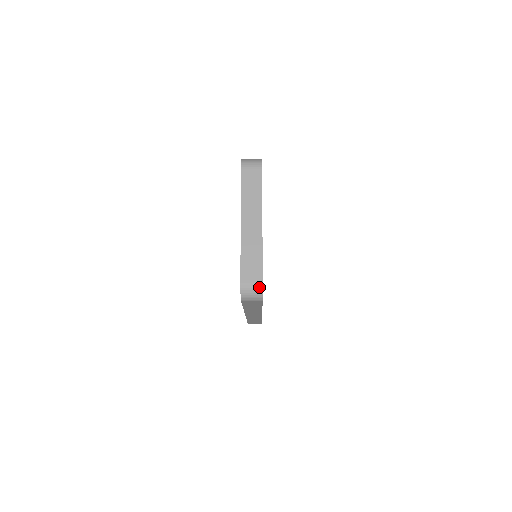
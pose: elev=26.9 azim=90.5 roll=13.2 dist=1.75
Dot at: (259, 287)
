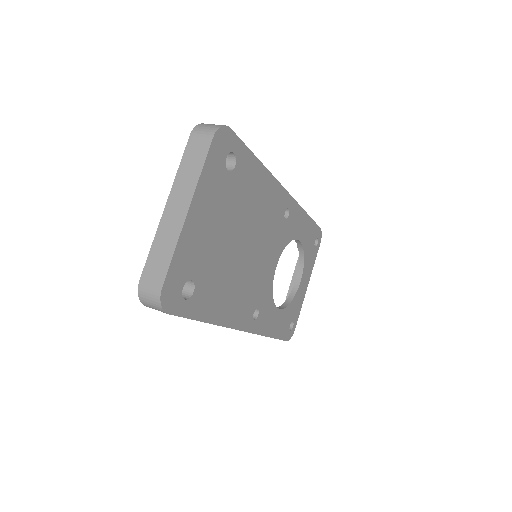
Dot at: (157, 295)
